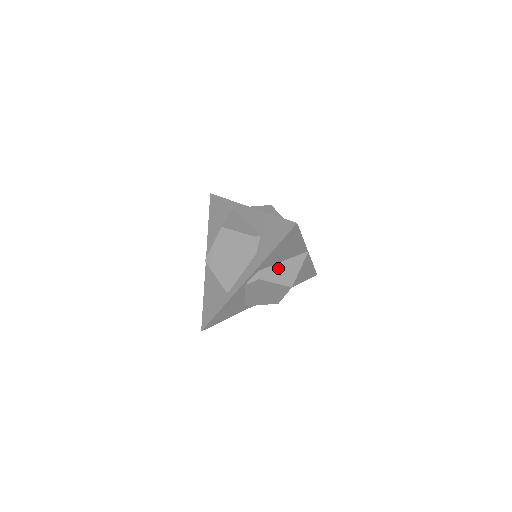
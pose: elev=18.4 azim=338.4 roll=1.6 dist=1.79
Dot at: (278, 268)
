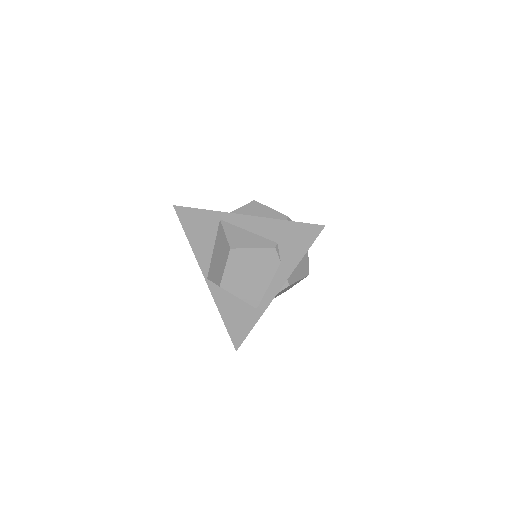
Dot at: occluded
